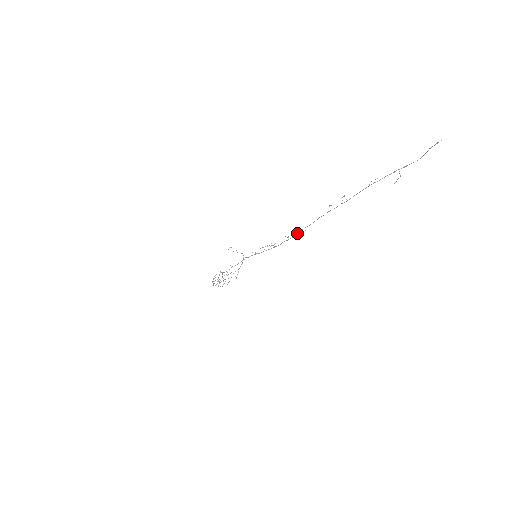
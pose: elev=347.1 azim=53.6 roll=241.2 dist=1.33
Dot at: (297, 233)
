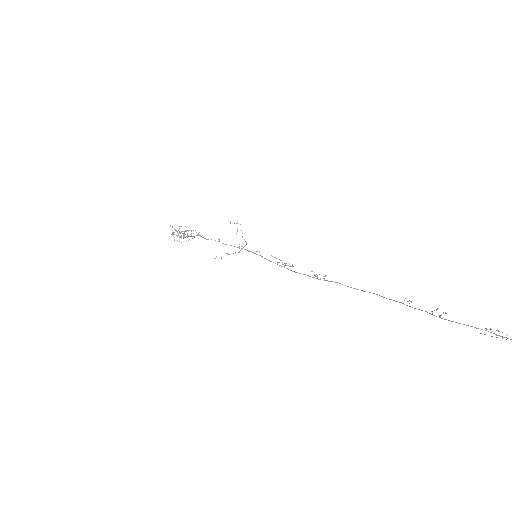
Dot at: (330, 281)
